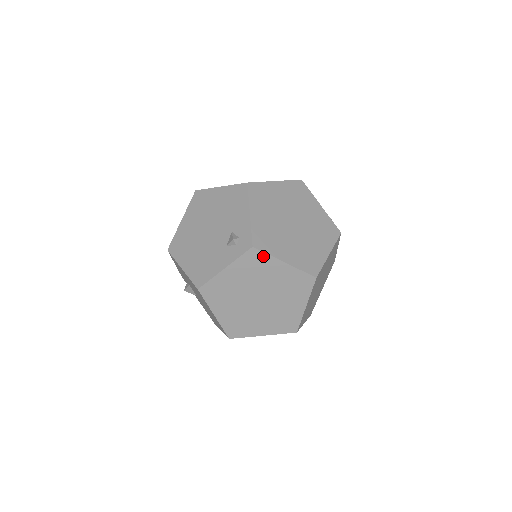
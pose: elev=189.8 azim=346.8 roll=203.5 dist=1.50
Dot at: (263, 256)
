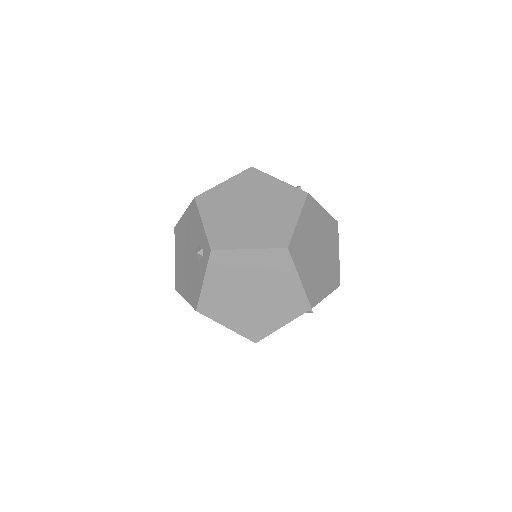
Dot at: (226, 254)
